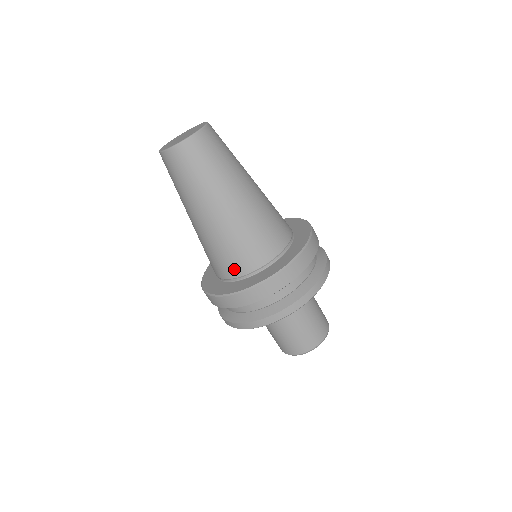
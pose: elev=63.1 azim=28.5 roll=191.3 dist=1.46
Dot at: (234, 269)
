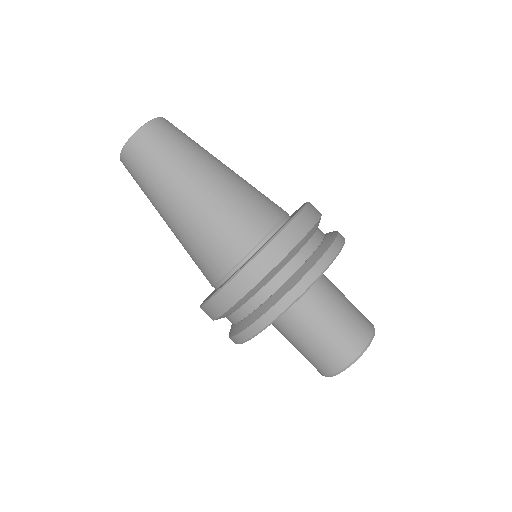
Dot at: (237, 247)
